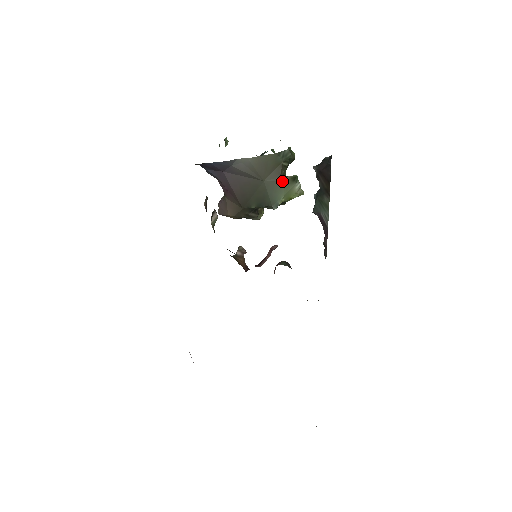
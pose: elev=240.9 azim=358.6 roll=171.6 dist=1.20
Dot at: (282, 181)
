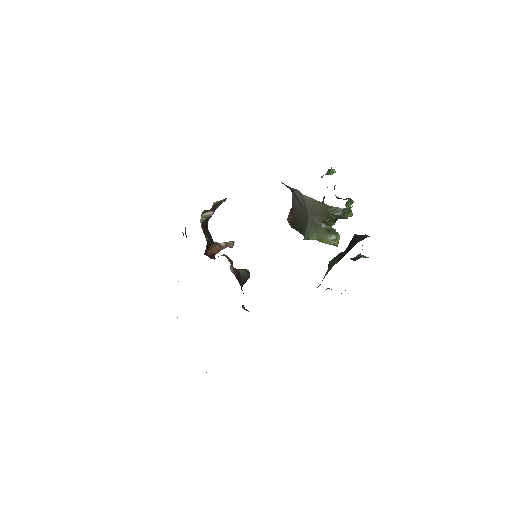
Dot at: (321, 226)
